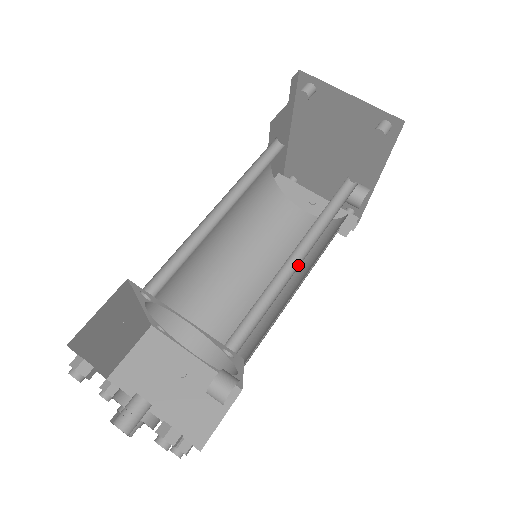
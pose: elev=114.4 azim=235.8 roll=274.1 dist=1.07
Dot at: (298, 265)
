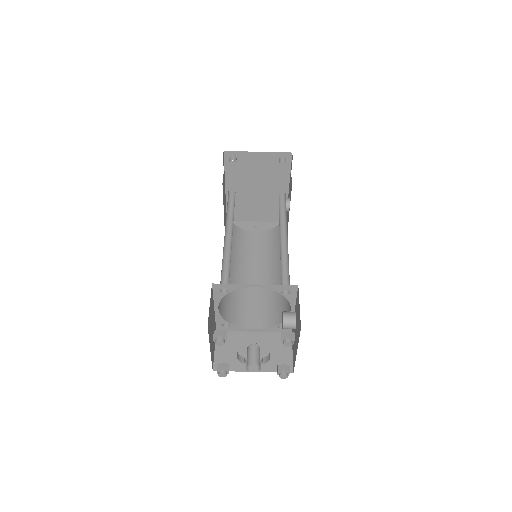
Dot at: (286, 241)
